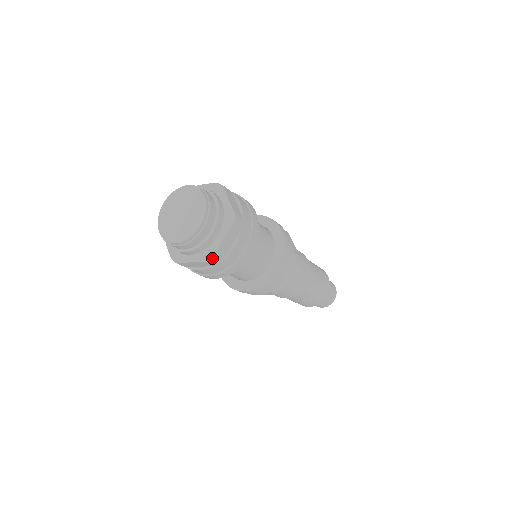
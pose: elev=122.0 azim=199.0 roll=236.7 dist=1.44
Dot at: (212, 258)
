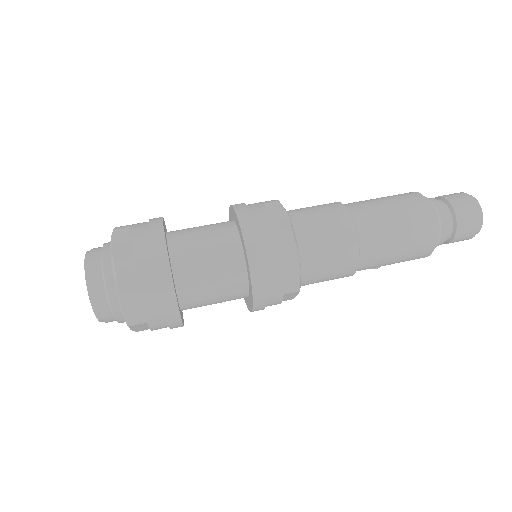
Dot at: occluded
